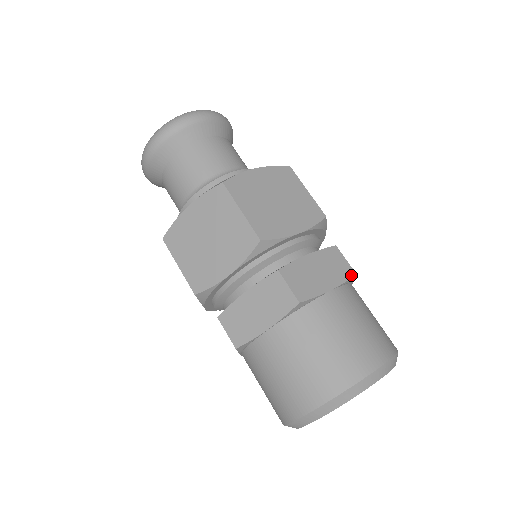
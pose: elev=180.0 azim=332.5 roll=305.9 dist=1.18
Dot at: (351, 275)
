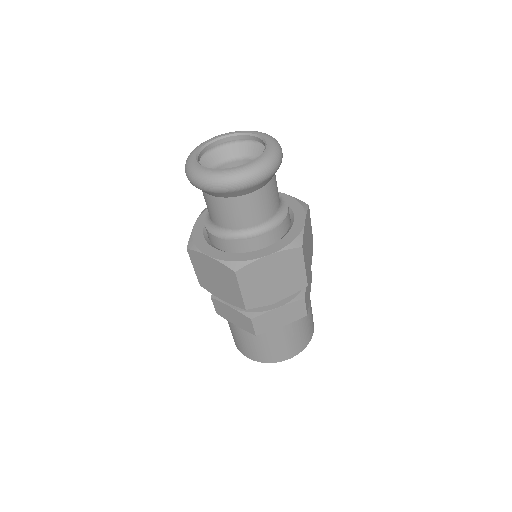
Dot at: occluded
